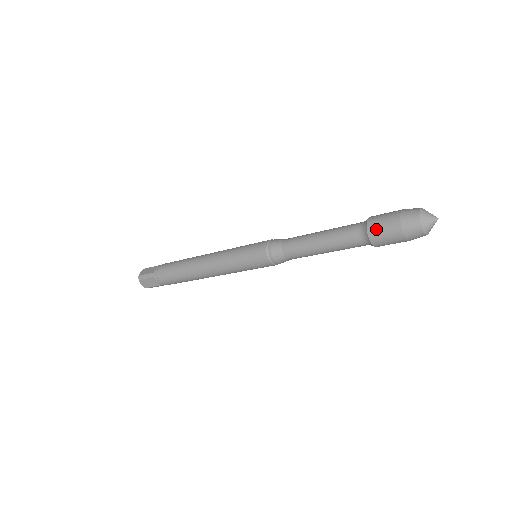
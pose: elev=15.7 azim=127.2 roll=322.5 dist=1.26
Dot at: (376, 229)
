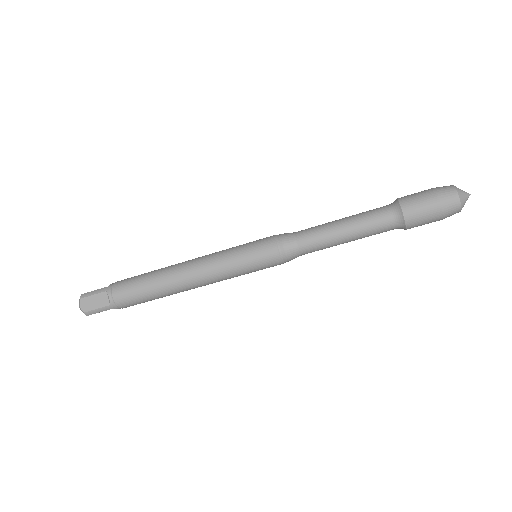
Dot at: (409, 200)
